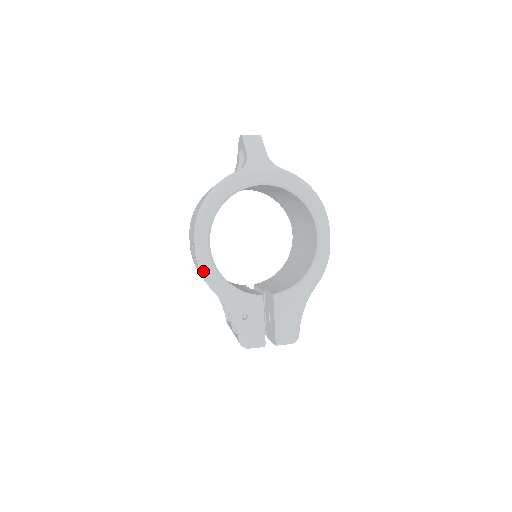
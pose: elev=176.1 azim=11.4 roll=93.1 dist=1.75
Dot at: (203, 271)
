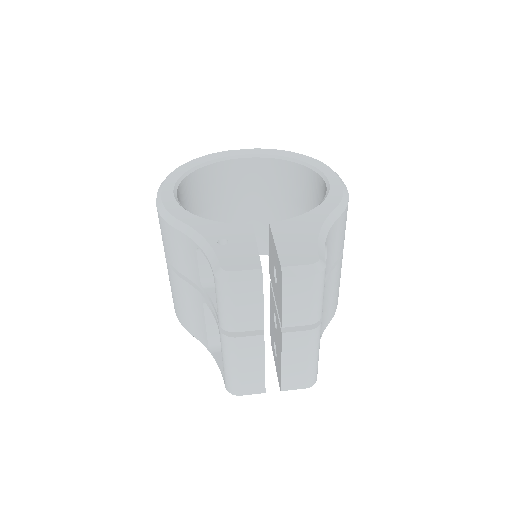
Dot at: (163, 209)
